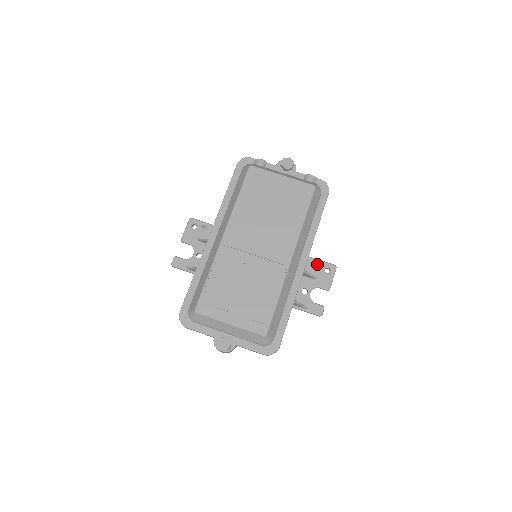
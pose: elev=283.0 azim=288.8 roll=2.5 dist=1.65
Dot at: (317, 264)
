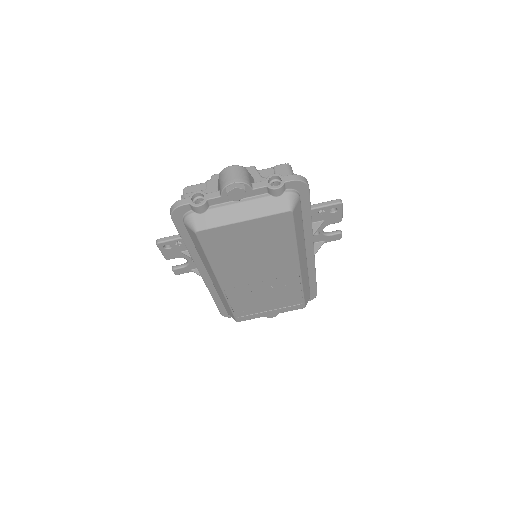
Dot at: (319, 211)
